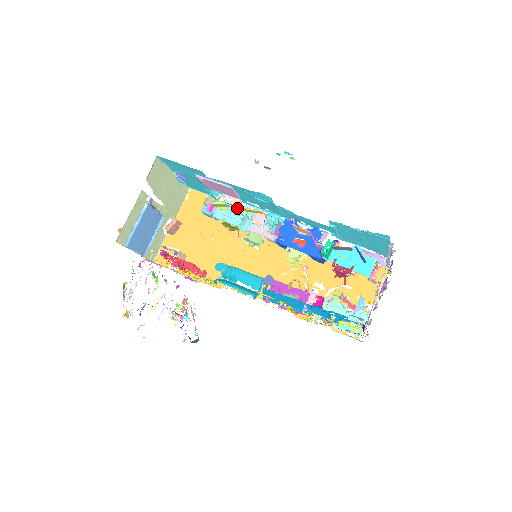
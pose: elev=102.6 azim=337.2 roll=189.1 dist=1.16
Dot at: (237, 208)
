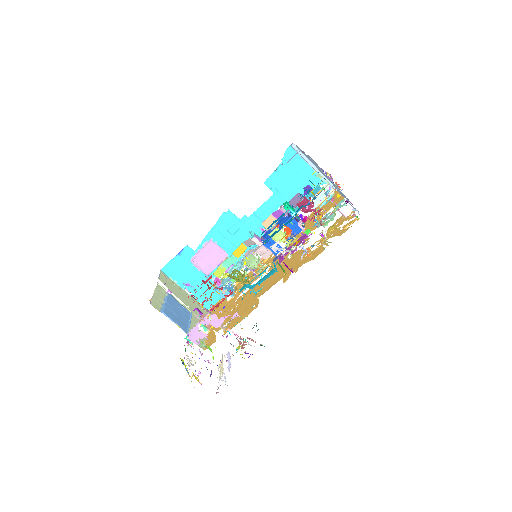
Dot at: (233, 266)
